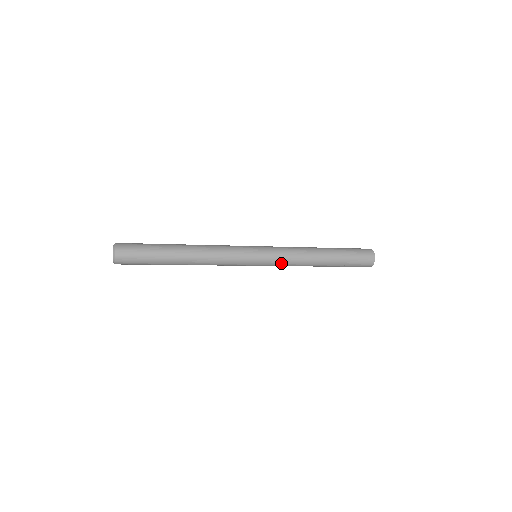
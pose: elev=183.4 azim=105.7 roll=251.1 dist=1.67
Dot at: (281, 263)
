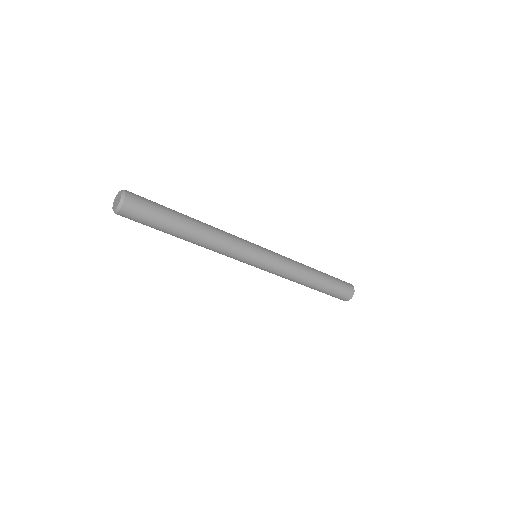
Dot at: (278, 271)
